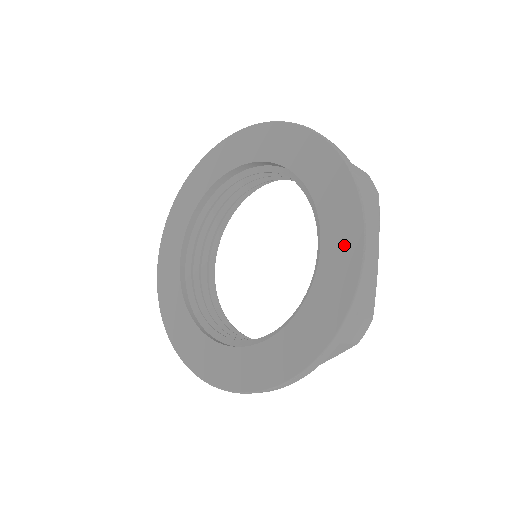
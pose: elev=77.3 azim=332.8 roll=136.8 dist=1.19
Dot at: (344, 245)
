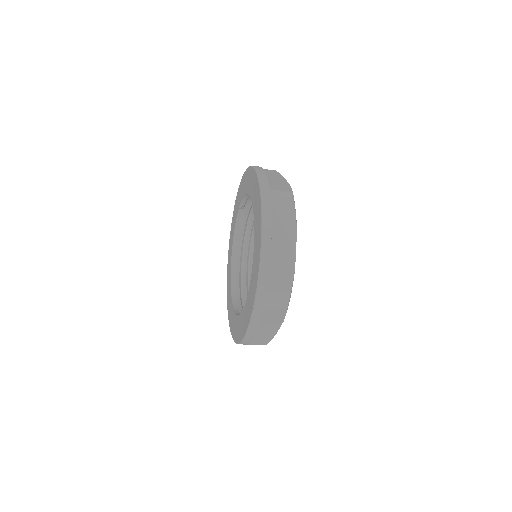
Dot at: (252, 181)
